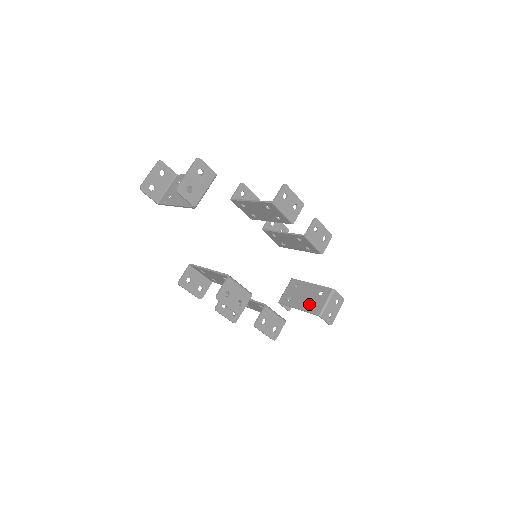
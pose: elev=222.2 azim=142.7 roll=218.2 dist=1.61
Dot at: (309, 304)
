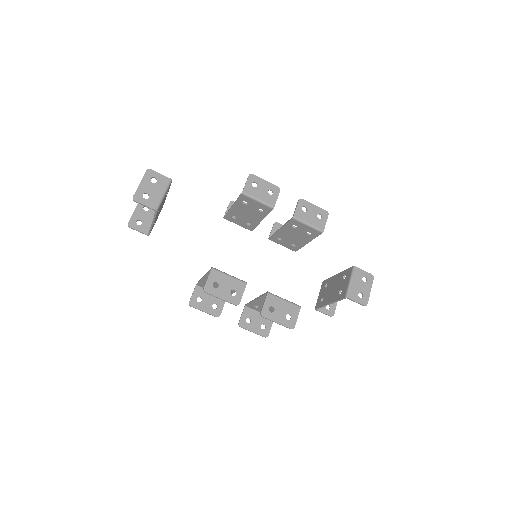
Dot at: (337, 293)
